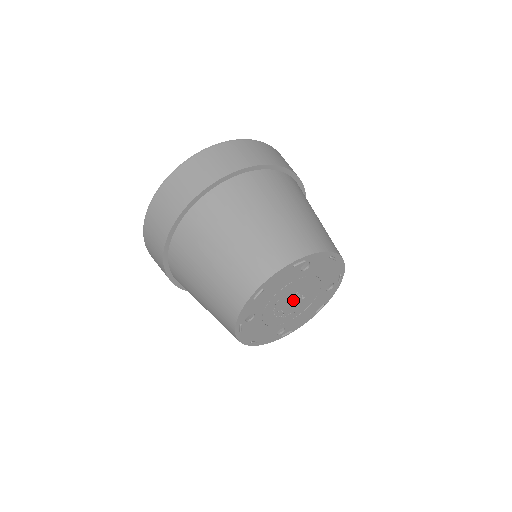
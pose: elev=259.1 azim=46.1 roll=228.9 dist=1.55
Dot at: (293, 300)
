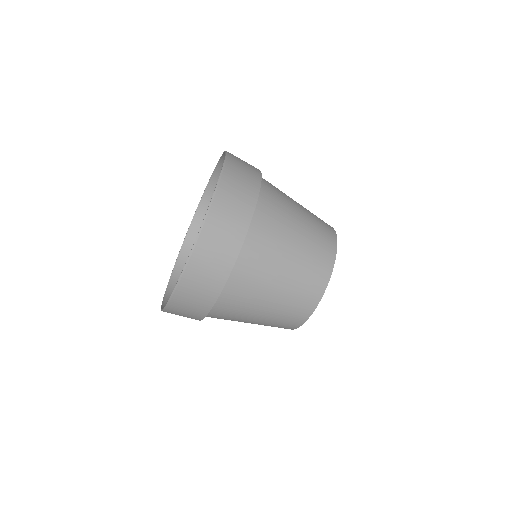
Dot at: occluded
